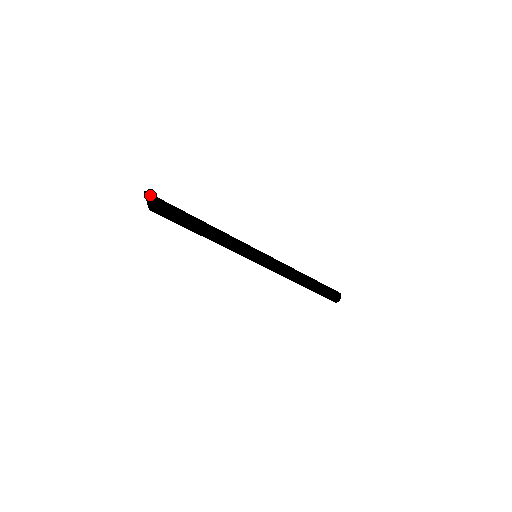
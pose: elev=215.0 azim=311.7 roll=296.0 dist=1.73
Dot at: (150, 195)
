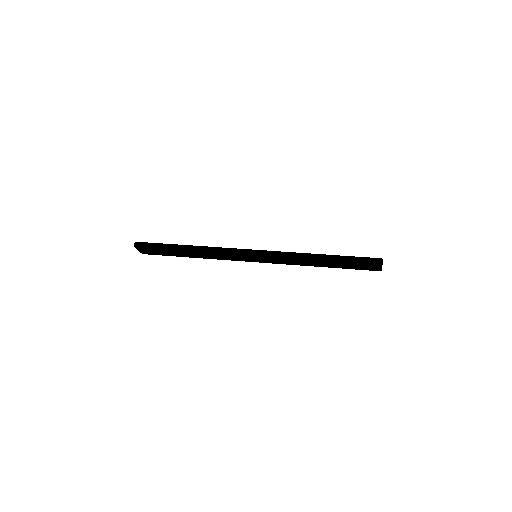
Dot at: (139, 244)
